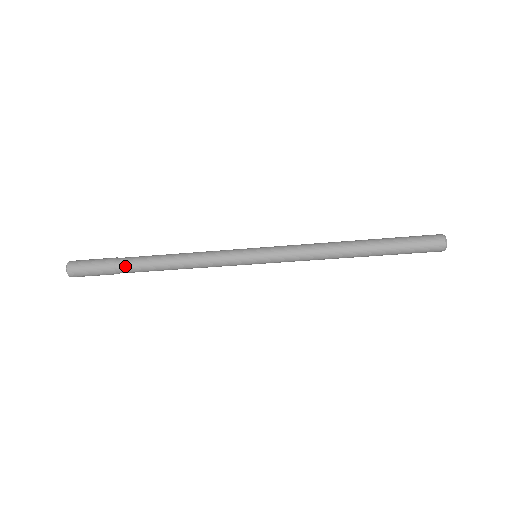
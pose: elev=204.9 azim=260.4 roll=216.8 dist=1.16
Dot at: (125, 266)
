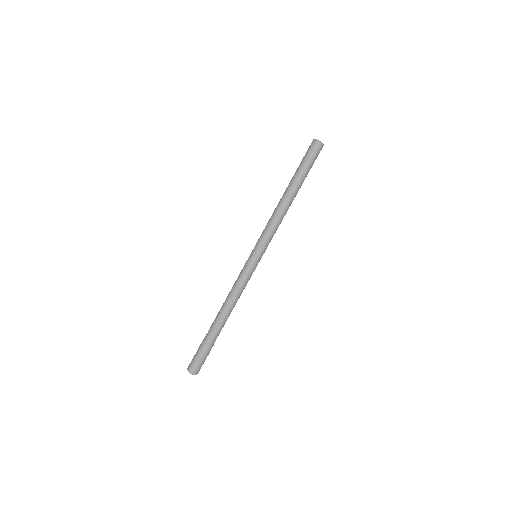
Dot at: (209, 335)
